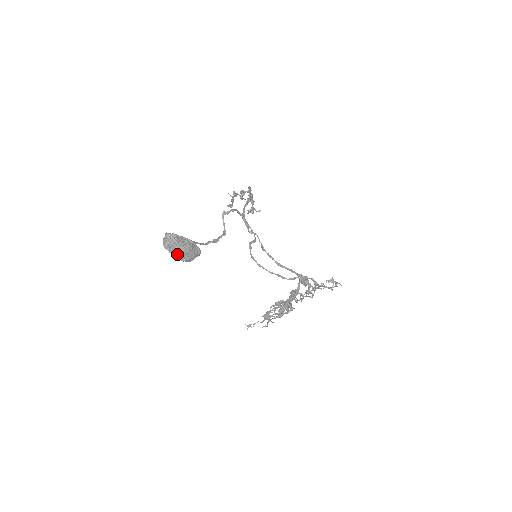
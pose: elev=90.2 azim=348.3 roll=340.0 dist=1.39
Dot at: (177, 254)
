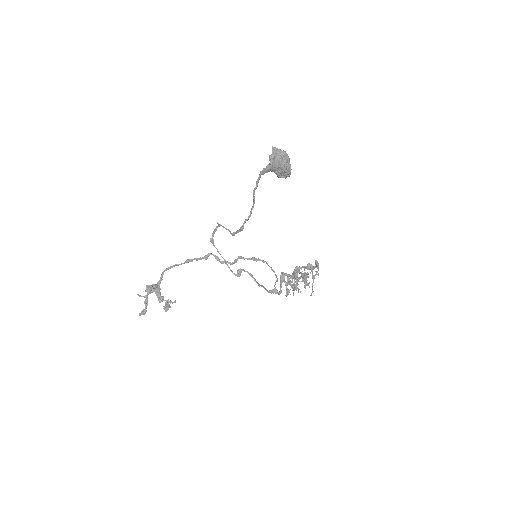
Dot at: (289, 159)
